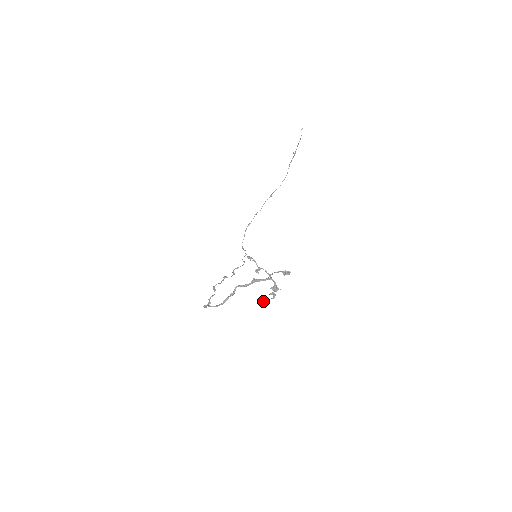
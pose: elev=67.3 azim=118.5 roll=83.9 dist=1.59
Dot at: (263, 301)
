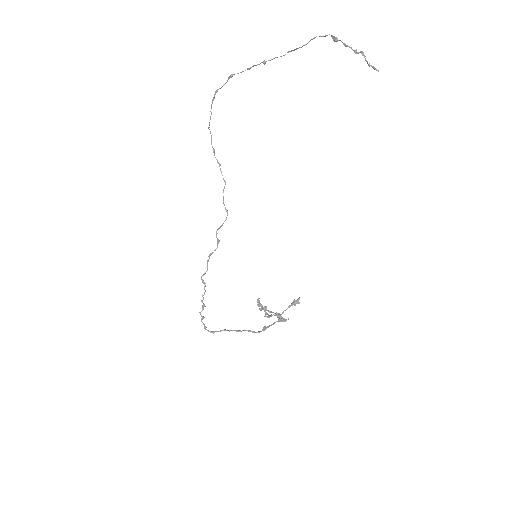
Dot at: (265, 310)
